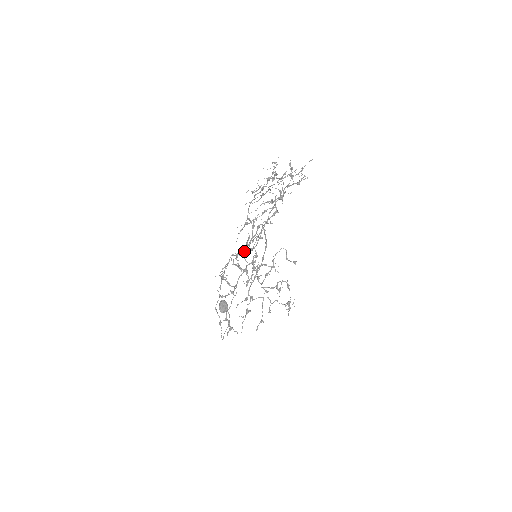
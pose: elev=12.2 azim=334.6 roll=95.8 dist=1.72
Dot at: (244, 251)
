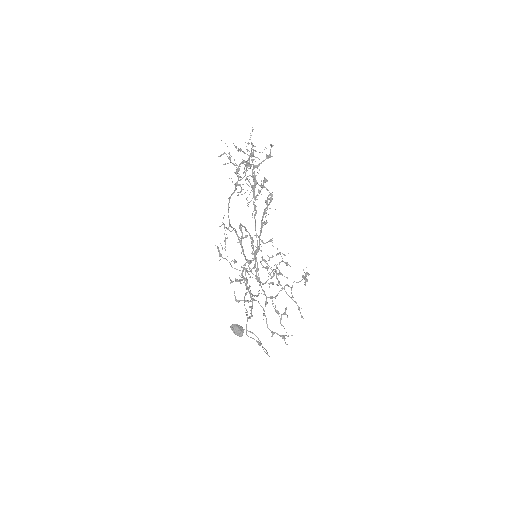
Dot at: (246, 259)
